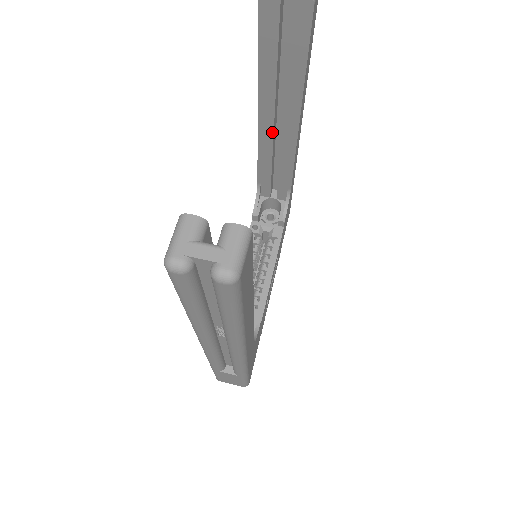
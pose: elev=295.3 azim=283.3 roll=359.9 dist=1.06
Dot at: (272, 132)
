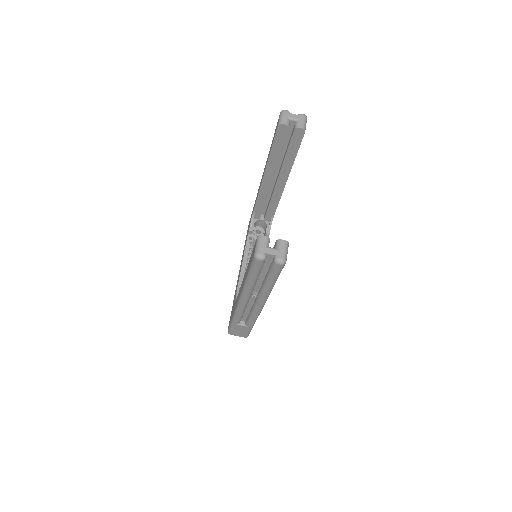
Dot at: (270, 184)
